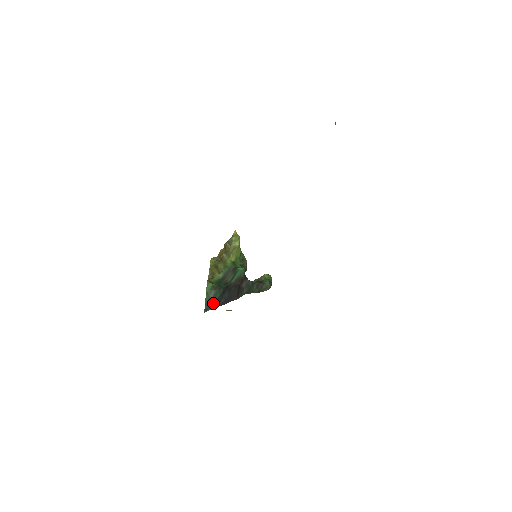
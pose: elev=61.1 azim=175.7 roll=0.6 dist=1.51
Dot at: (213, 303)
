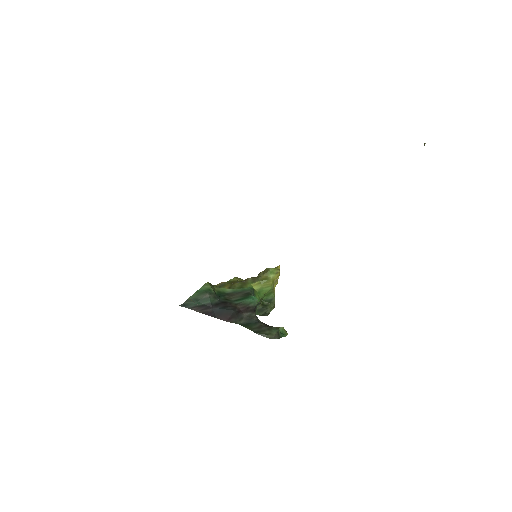
Dot at: (196, 305)
